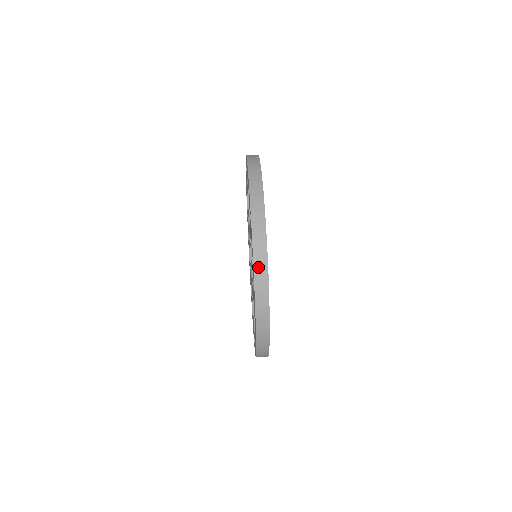
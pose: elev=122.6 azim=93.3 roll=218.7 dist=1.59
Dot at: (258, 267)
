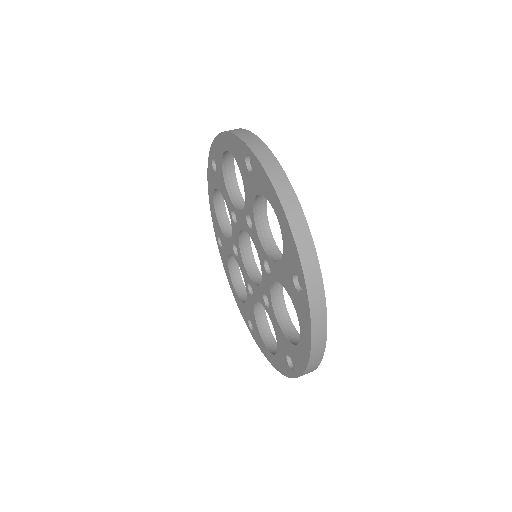
Dot at: (315, 350)
